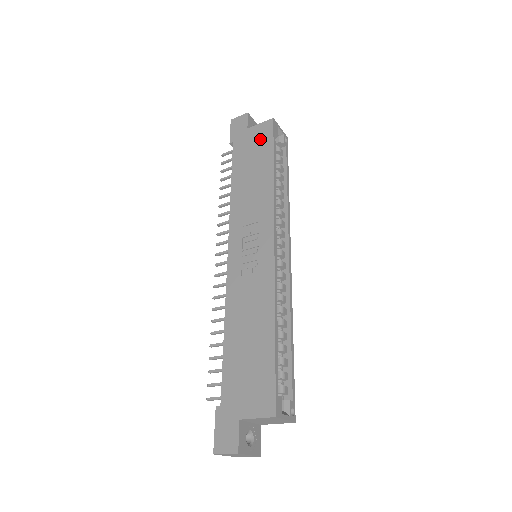
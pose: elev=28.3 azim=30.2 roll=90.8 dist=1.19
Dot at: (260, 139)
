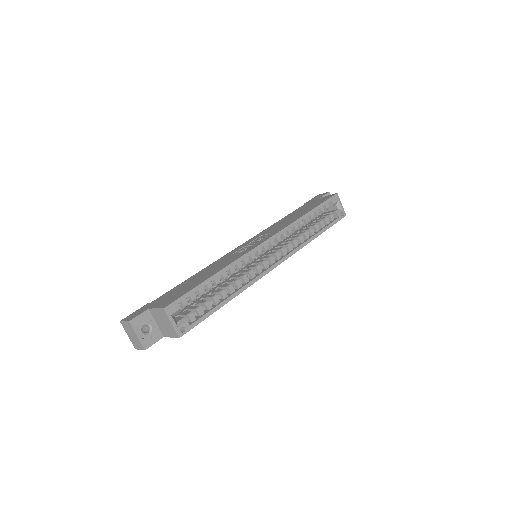
Dot at: (319, 201)
